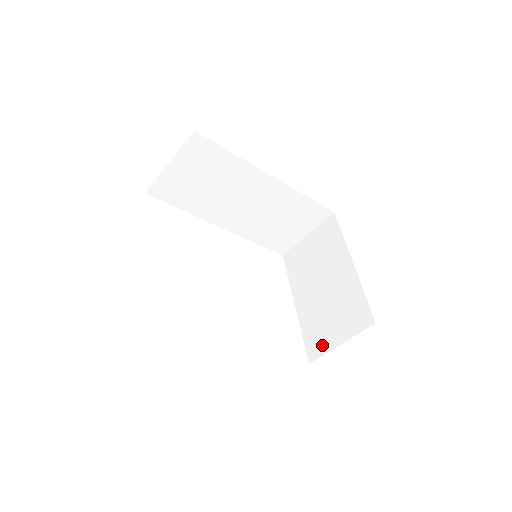
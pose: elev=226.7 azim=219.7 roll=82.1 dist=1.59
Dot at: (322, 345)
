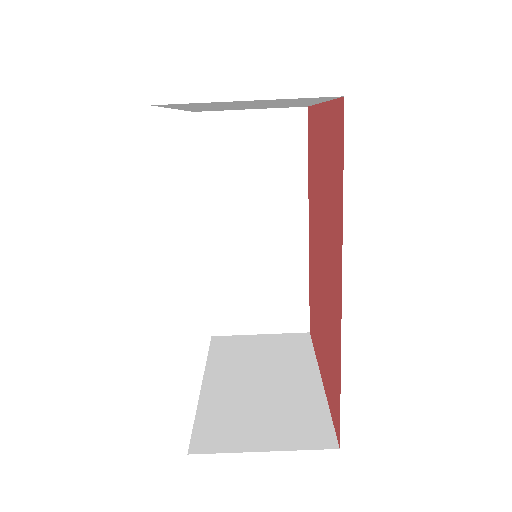
Dot at: (227, 440)
